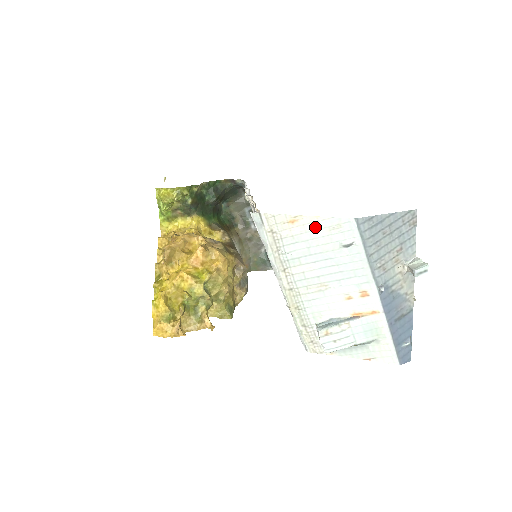
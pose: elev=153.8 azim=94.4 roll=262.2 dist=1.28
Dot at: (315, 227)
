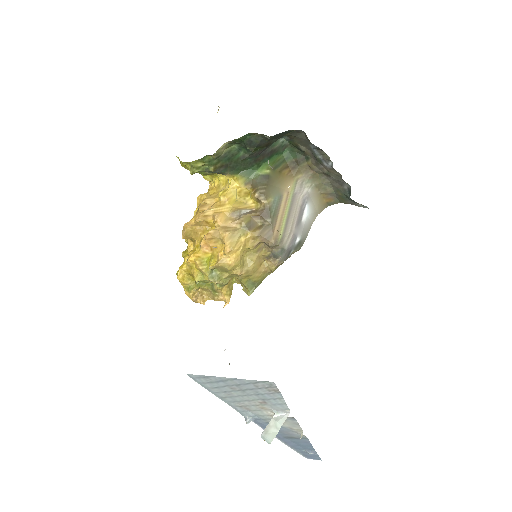
Dot at: occluded
